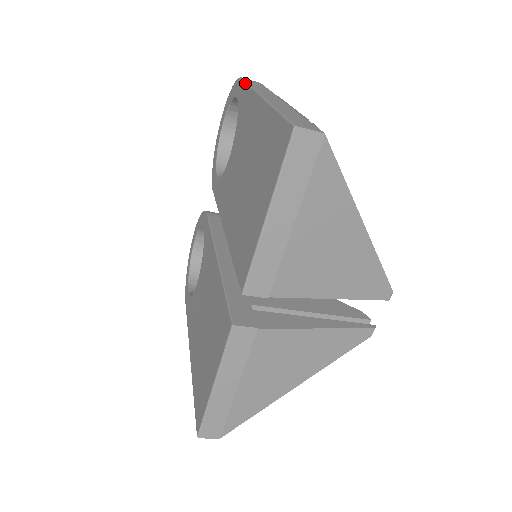
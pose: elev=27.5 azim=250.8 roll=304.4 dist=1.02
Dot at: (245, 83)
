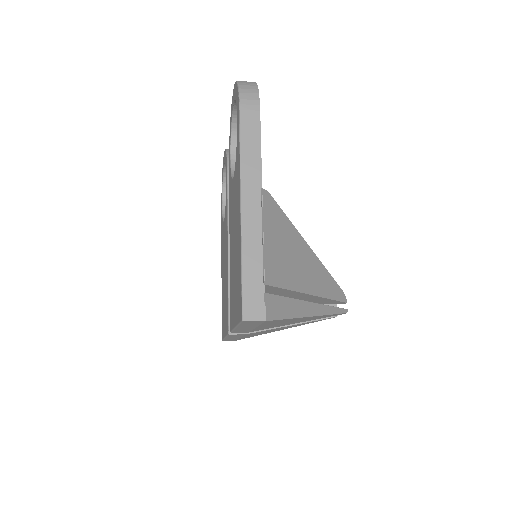
Dot at: (239, 135)
